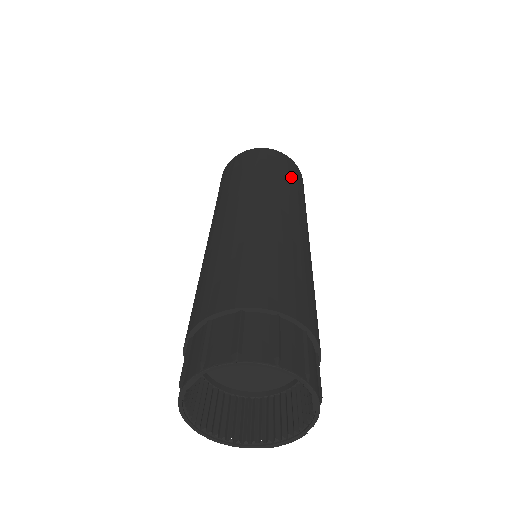
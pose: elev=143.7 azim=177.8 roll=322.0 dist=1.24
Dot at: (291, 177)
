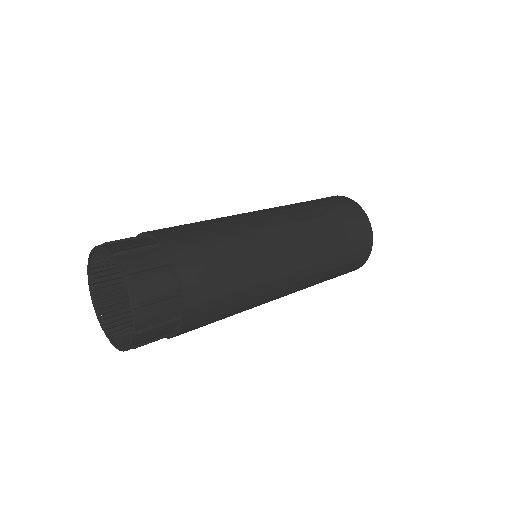
Dot at: (346, 235)
